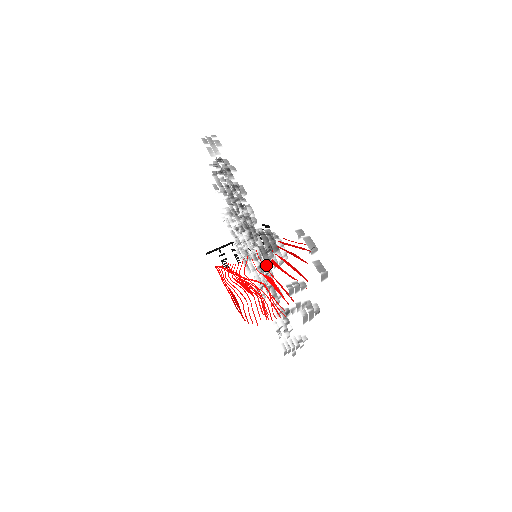
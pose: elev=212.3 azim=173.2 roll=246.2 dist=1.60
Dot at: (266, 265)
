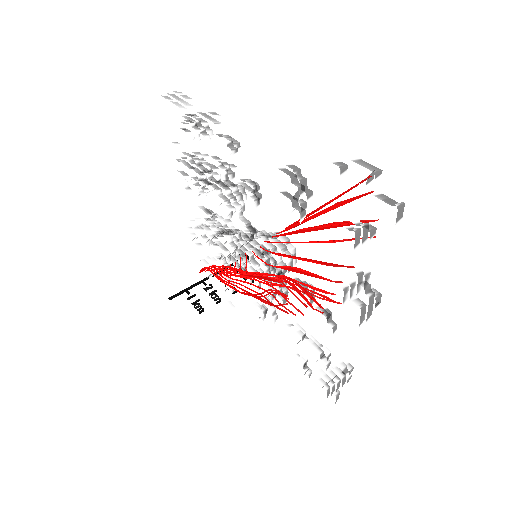
Dot at: occluded
